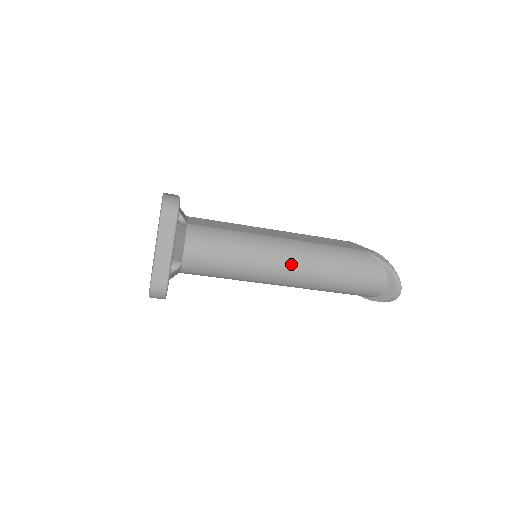
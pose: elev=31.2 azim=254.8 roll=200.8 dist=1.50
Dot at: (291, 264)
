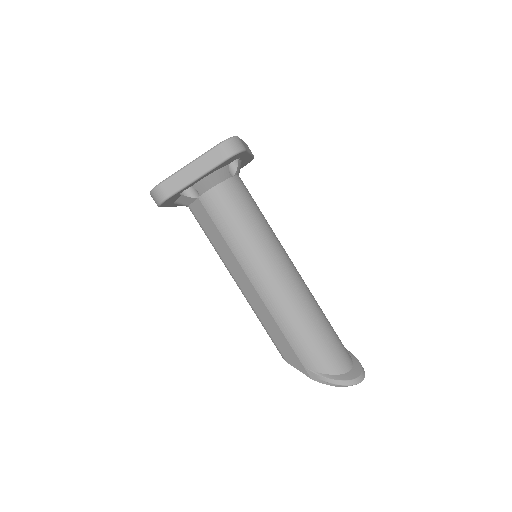
Dot at: occluded
